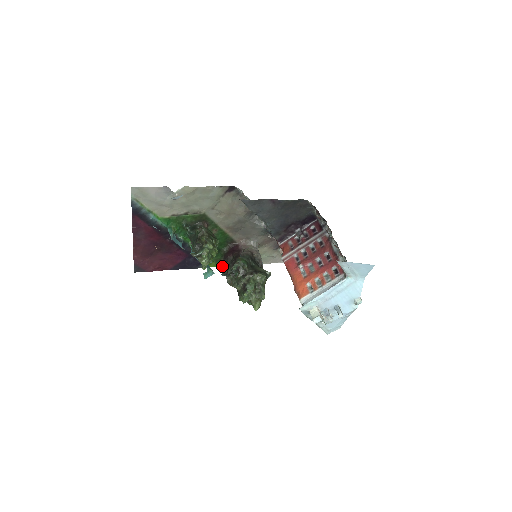
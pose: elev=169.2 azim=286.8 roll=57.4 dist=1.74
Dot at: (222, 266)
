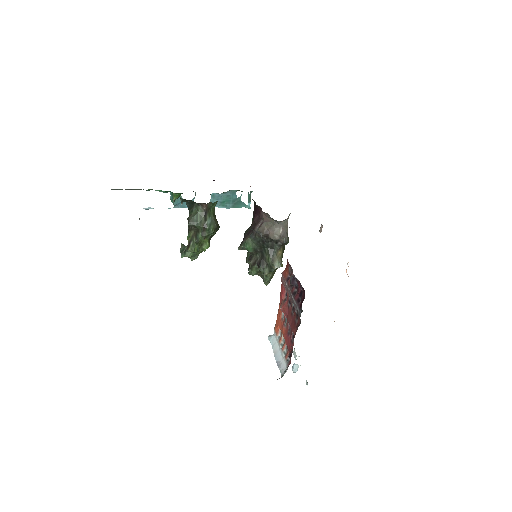
Dot at: occluded
